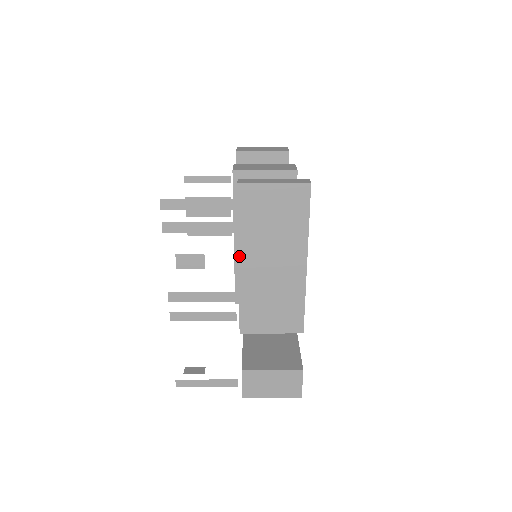
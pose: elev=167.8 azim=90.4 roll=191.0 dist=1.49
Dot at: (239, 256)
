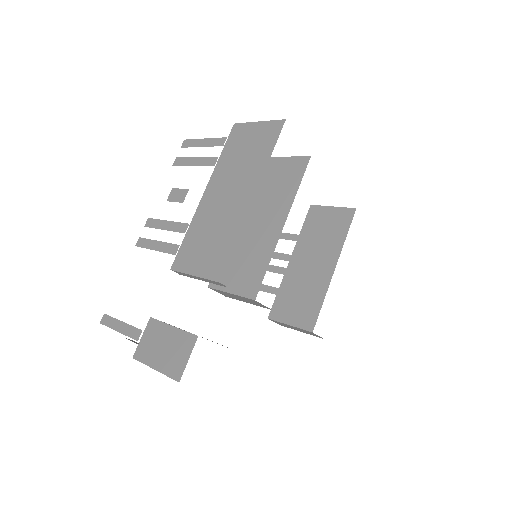
Dot at: (207, 187)
